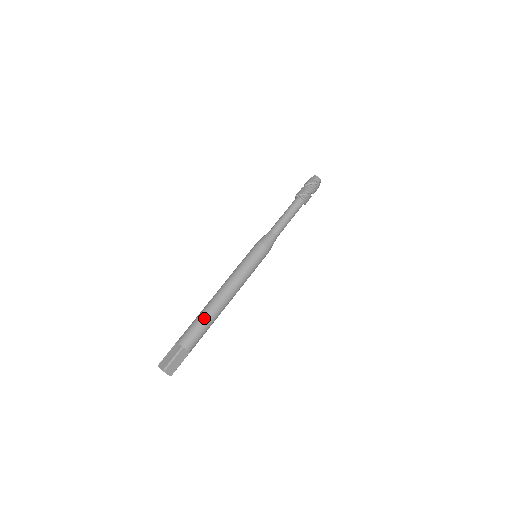
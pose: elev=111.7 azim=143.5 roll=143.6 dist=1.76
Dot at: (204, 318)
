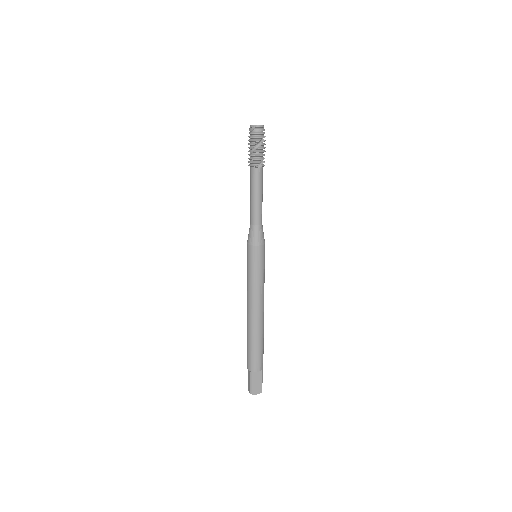
Dot at: (262, 340)
